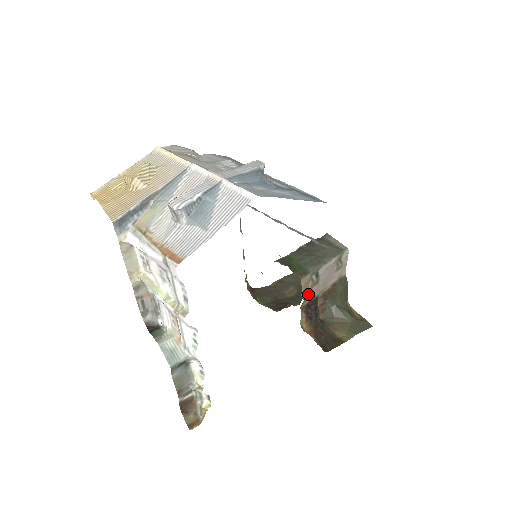
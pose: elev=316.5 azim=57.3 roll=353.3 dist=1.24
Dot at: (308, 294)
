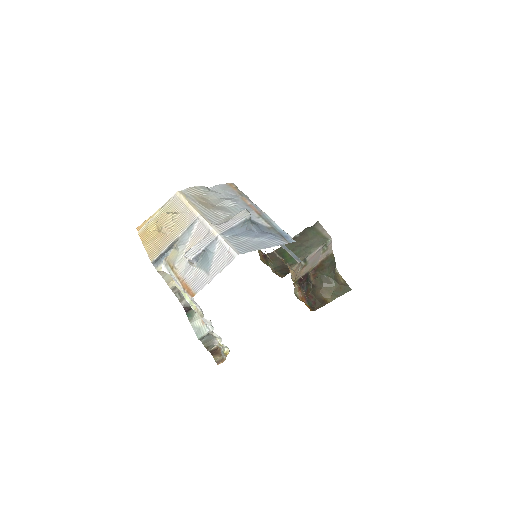
Dot at: (299, 273)
